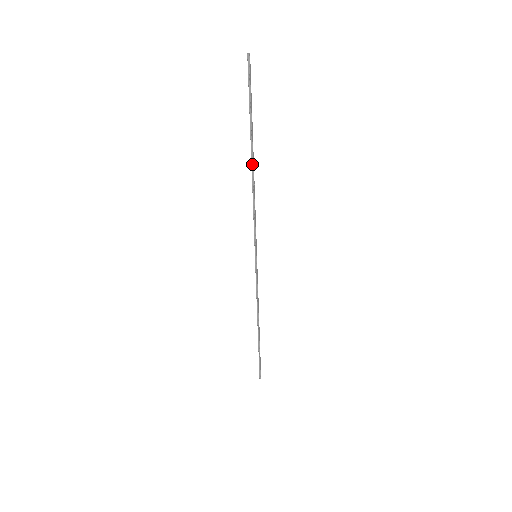
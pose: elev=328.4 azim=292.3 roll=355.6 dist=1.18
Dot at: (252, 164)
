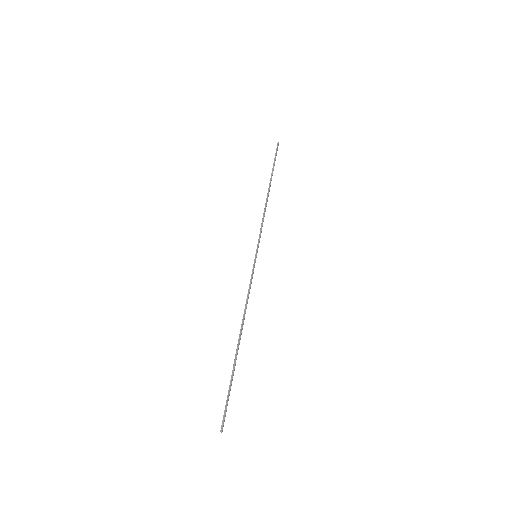
Dot at: (268, 191)
